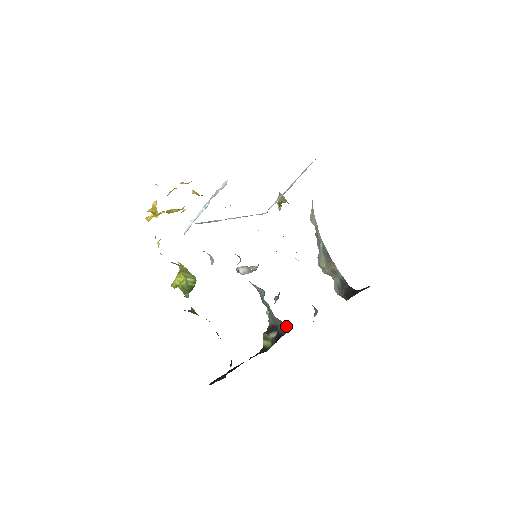
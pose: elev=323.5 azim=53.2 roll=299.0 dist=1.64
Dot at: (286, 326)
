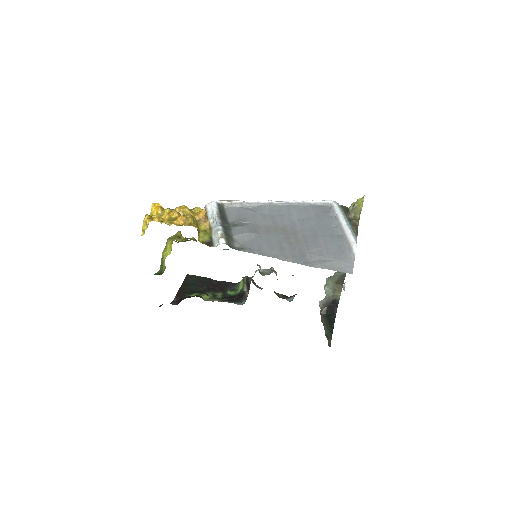
Dot at: occluded
